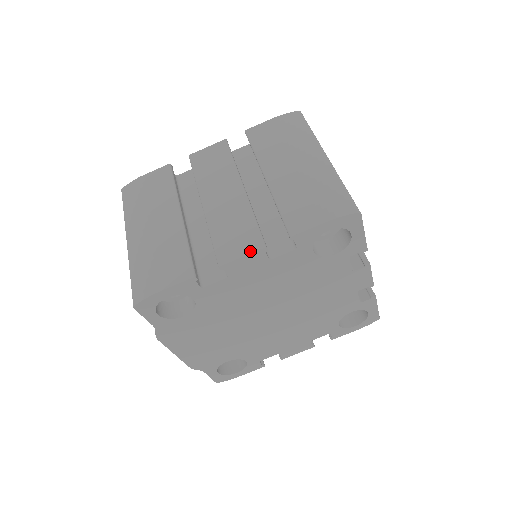
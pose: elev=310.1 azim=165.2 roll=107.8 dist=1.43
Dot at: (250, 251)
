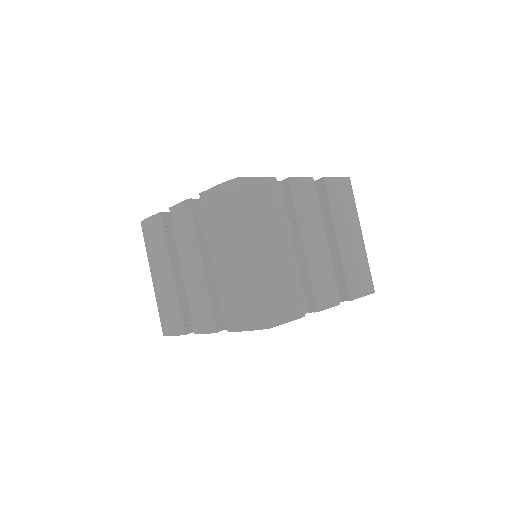
Dot at: (208, 332)
